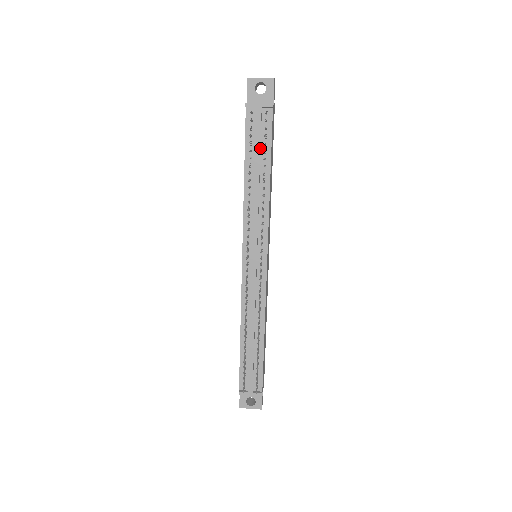
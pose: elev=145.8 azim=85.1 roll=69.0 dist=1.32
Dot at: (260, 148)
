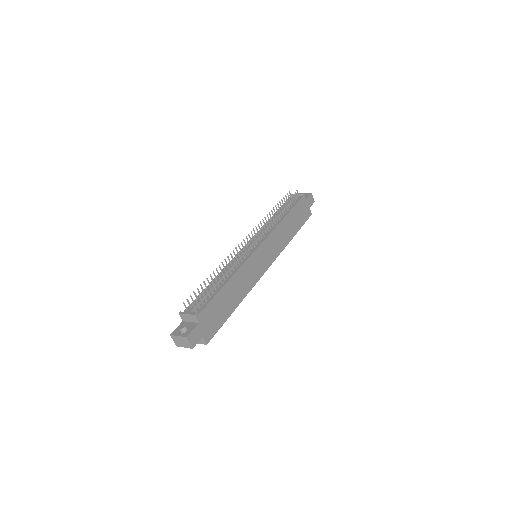
Dot at: (287, 206)
